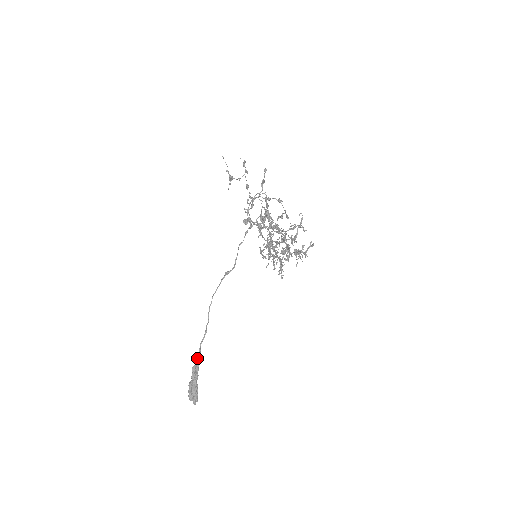
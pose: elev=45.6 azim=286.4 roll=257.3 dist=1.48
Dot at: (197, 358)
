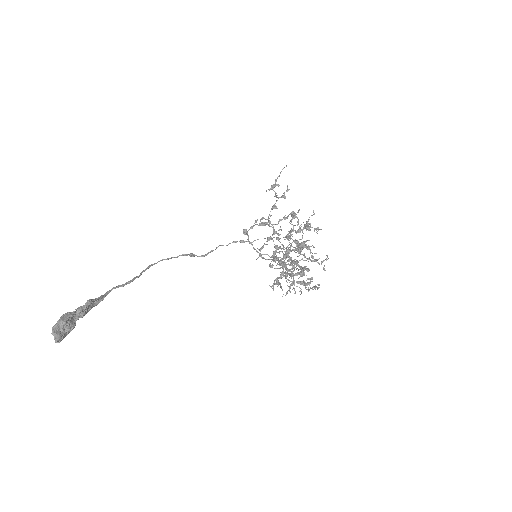
Dot at: (101, 296)
